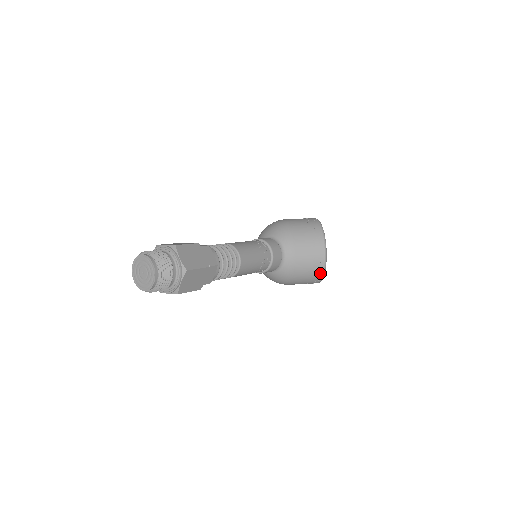
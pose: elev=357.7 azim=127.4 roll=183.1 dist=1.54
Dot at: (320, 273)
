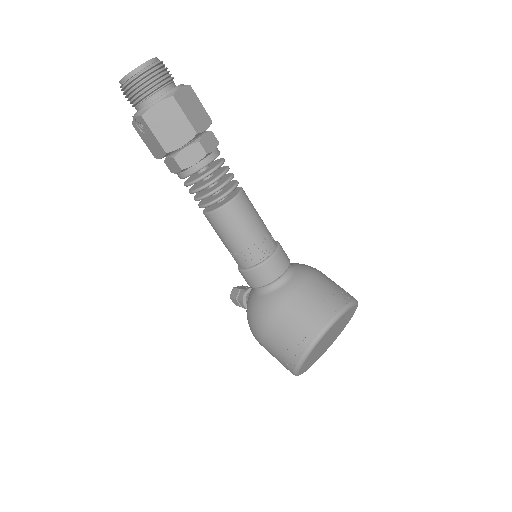
Dot at: (307, 341)
